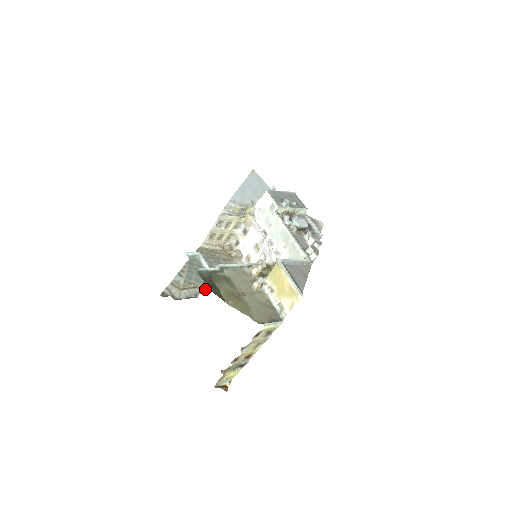
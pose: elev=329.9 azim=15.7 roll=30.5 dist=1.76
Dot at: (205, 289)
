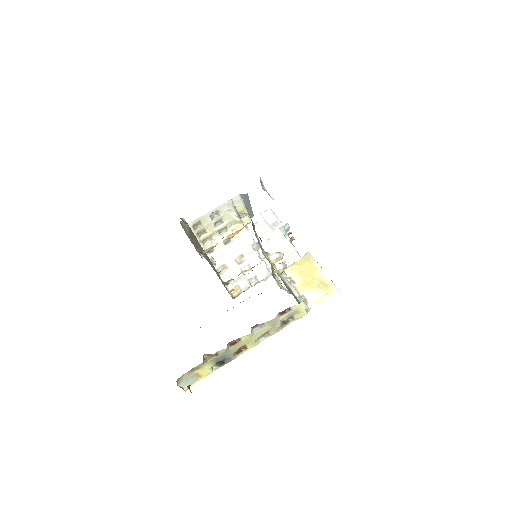
Dot at: occluded
